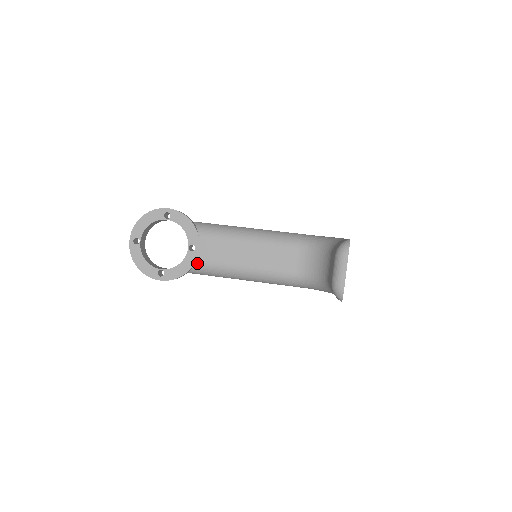
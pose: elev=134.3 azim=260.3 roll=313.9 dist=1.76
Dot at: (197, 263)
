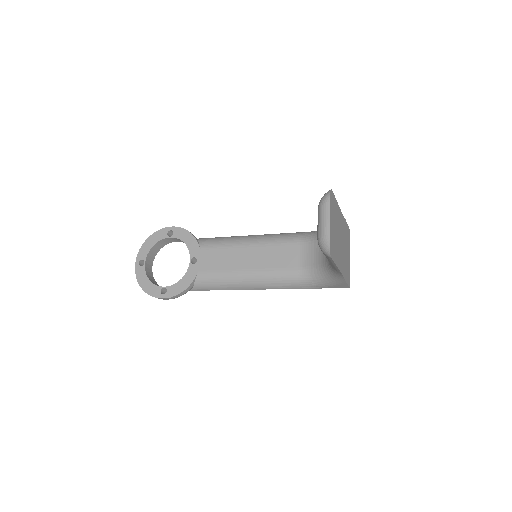
Dot at: (199, 275)
